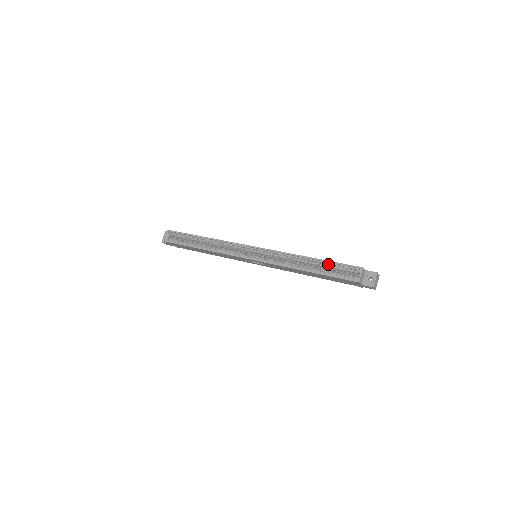
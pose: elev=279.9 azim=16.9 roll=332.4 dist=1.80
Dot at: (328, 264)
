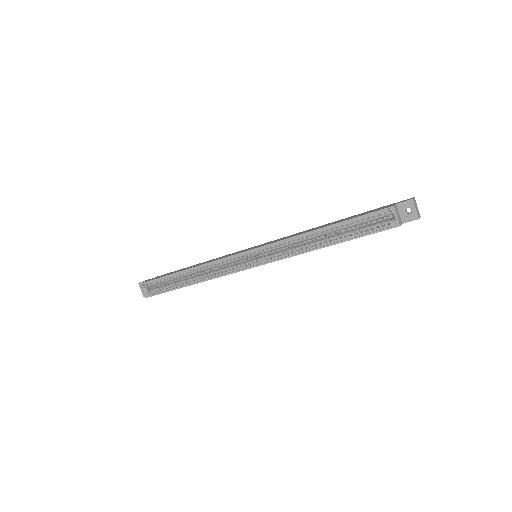
Dot at: (347, 223)
